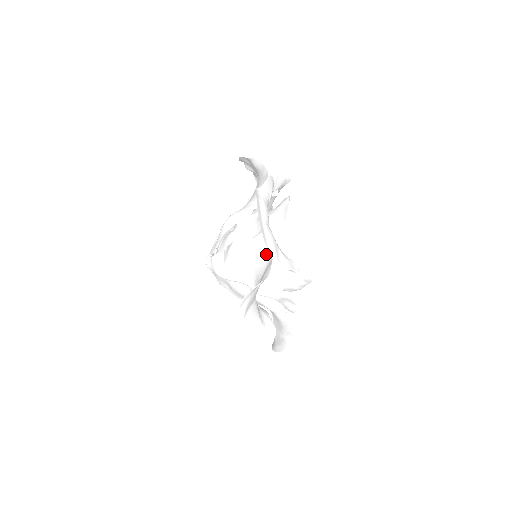
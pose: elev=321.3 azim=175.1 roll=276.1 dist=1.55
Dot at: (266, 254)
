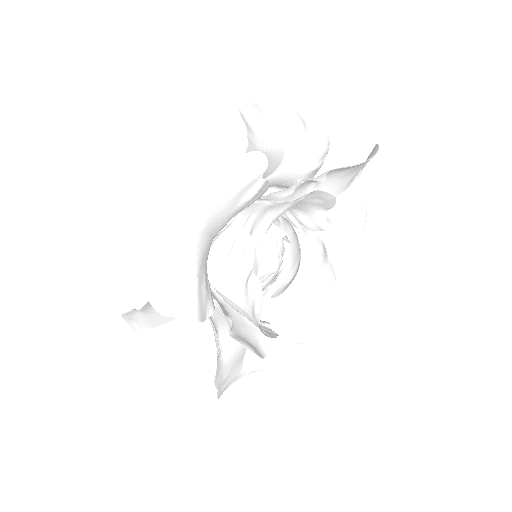
Dot at: occluded
